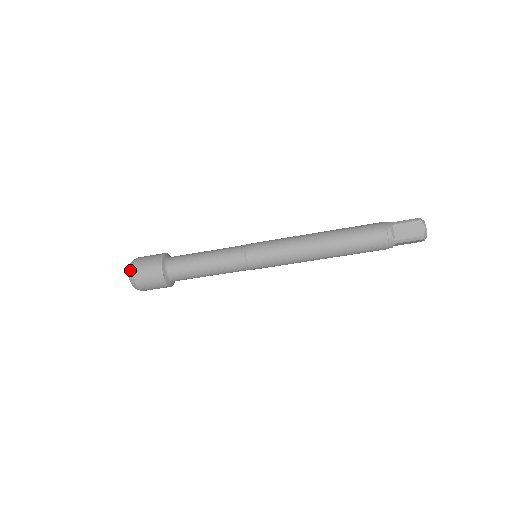
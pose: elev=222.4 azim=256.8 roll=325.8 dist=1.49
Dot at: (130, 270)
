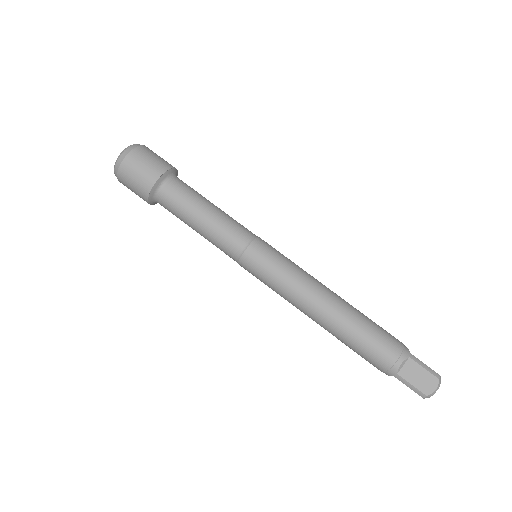
Dot at: occluded
